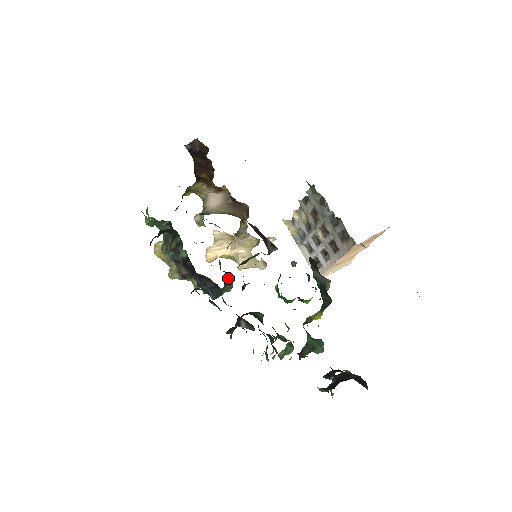
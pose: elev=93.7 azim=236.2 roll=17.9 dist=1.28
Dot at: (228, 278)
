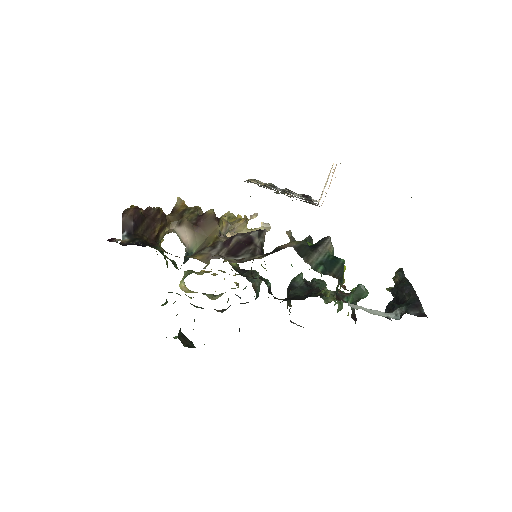
Dot at: (252, 278)
